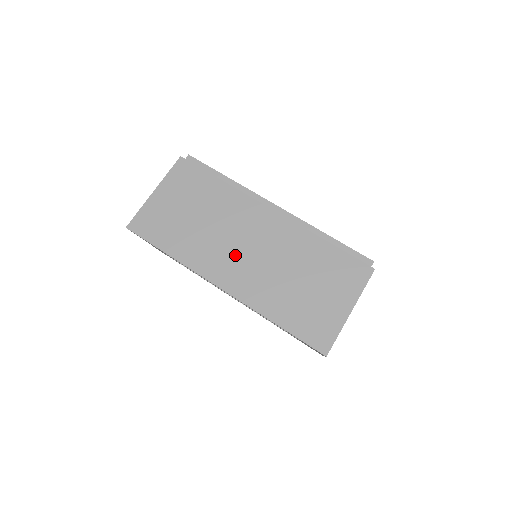
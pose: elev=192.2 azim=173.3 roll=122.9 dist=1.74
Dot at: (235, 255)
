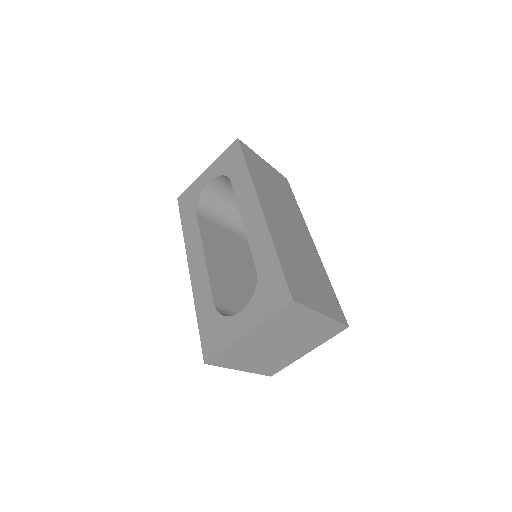
Dot at: (281, 216)
